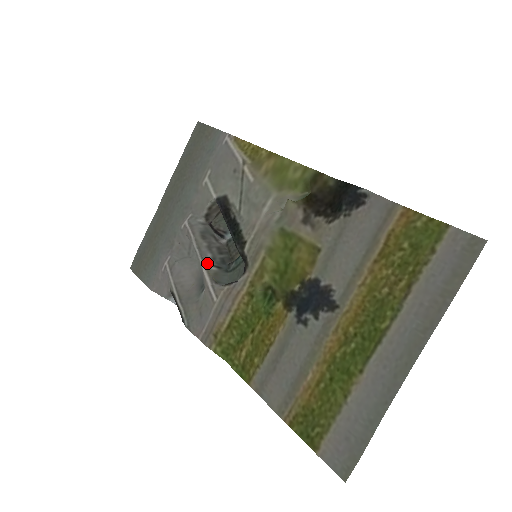
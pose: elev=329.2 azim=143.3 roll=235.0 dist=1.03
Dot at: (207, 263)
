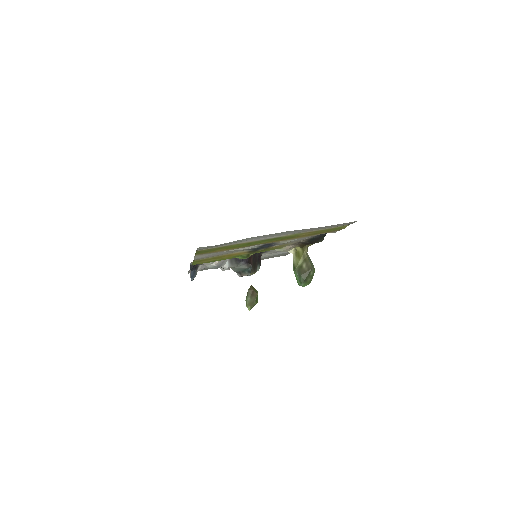
Dot at: occluded
